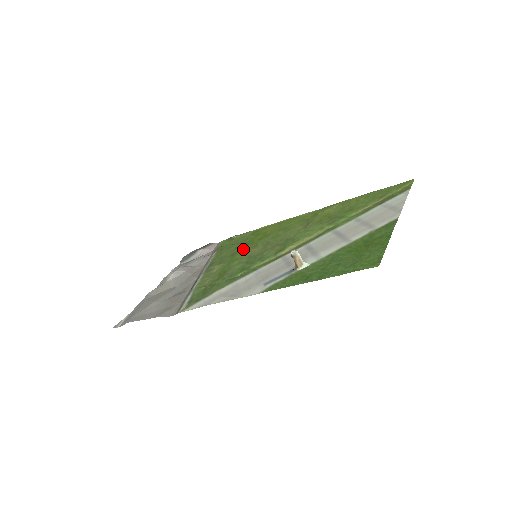
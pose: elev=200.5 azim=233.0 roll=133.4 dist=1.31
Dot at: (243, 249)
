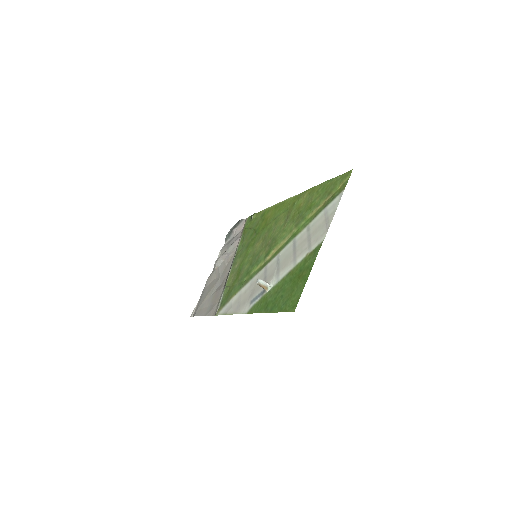
Dot at: (253, 241)
